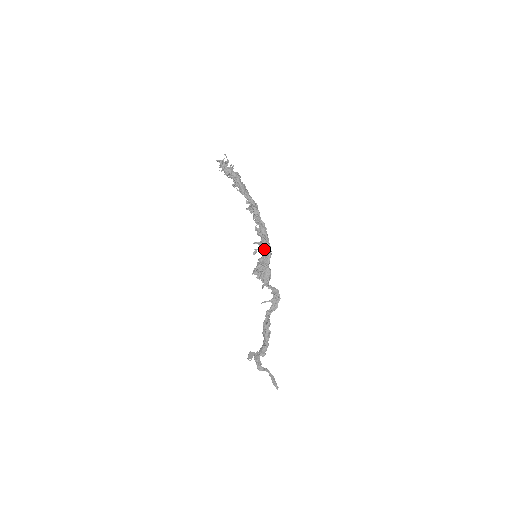
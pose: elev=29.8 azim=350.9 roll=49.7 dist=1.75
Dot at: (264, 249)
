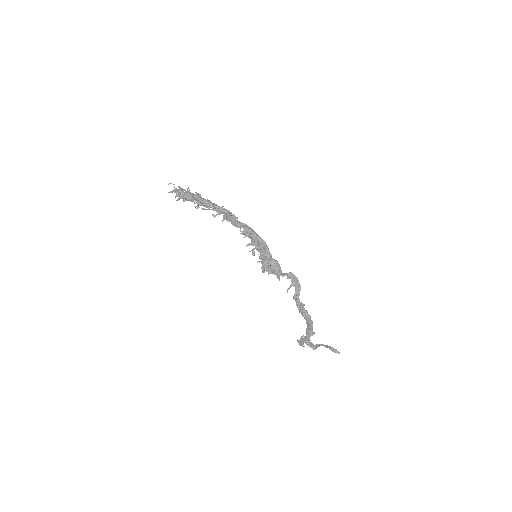
Dot at: (259, 246)
